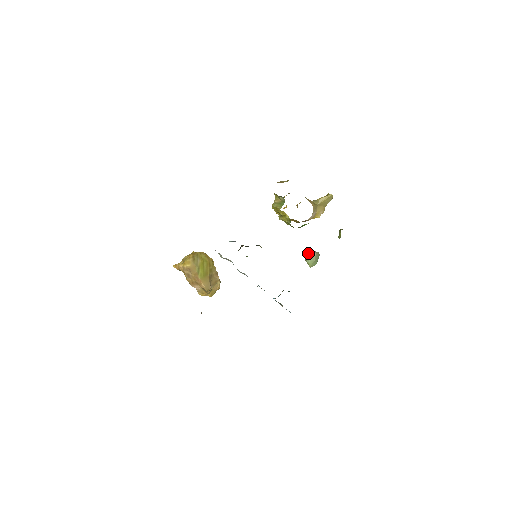
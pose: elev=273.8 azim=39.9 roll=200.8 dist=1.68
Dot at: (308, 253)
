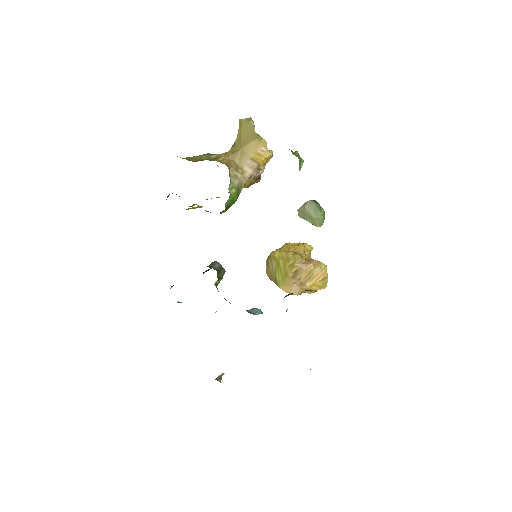
Dot at: (298, 212)
